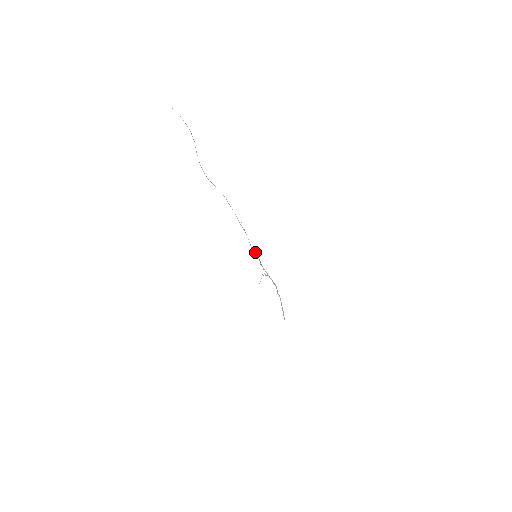
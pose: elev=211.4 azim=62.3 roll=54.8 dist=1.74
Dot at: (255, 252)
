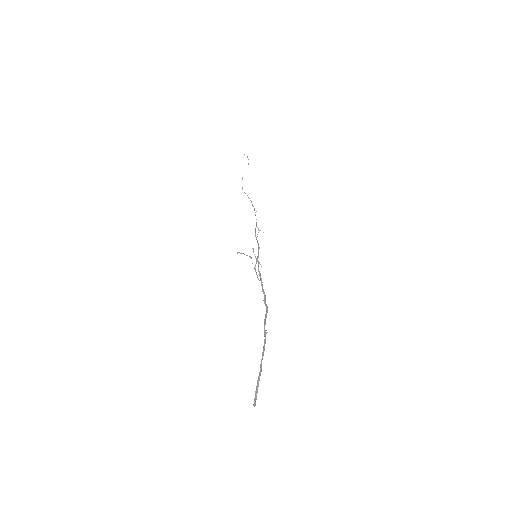
Dot at: (257, 240)
